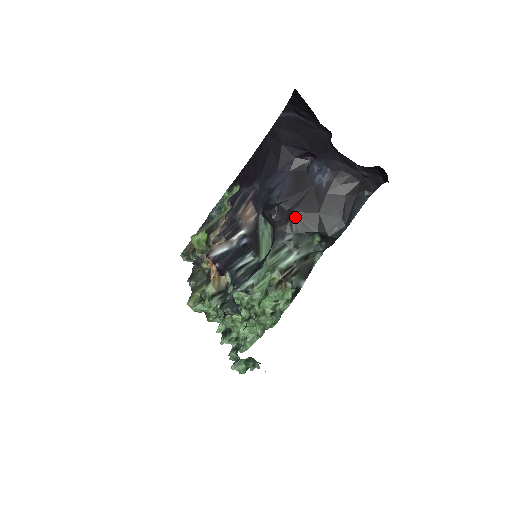
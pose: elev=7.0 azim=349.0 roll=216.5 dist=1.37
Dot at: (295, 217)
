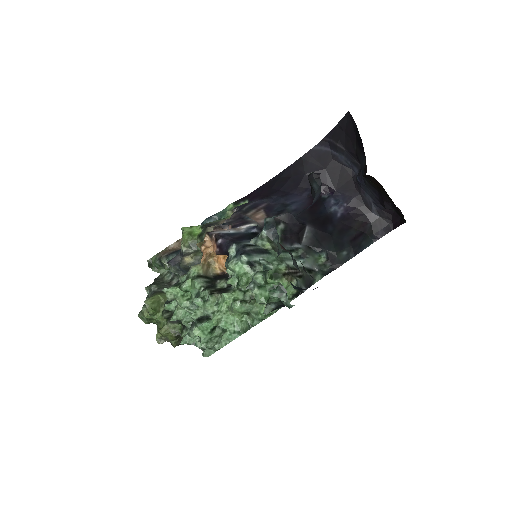
Dot at: (307, 231)
